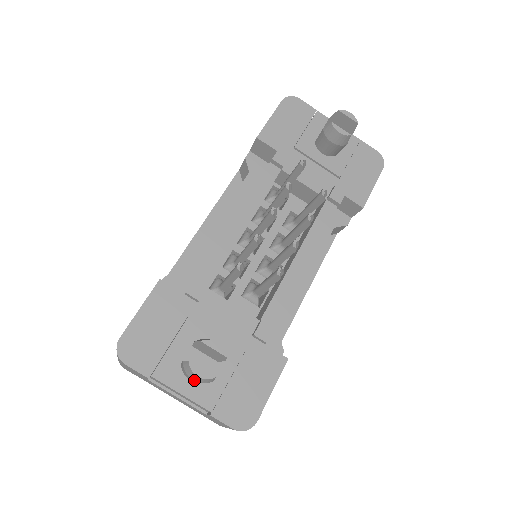
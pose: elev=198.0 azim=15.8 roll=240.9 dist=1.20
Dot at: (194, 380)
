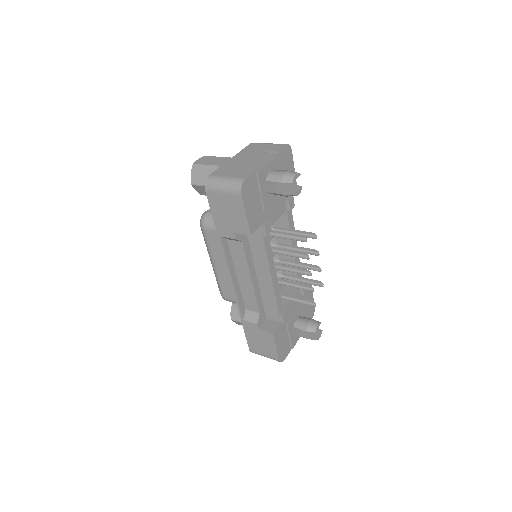
Dot at: occluded
